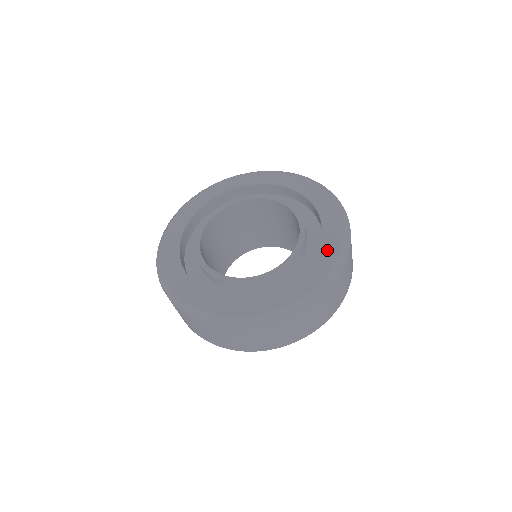
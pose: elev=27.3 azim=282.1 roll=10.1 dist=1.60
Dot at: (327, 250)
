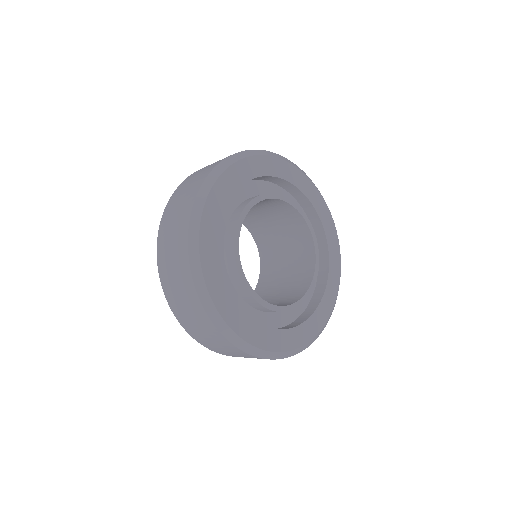
Dot at: (334, 271)
